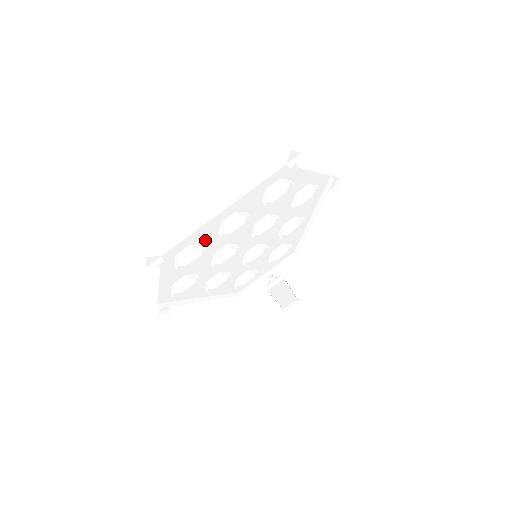
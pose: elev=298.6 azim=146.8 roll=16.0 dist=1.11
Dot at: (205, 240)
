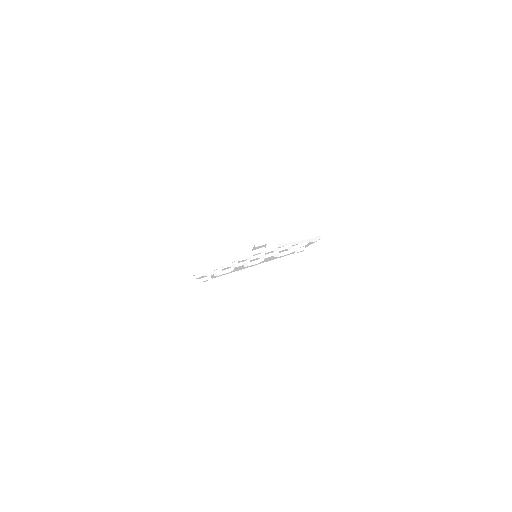
Dot at: occluded
